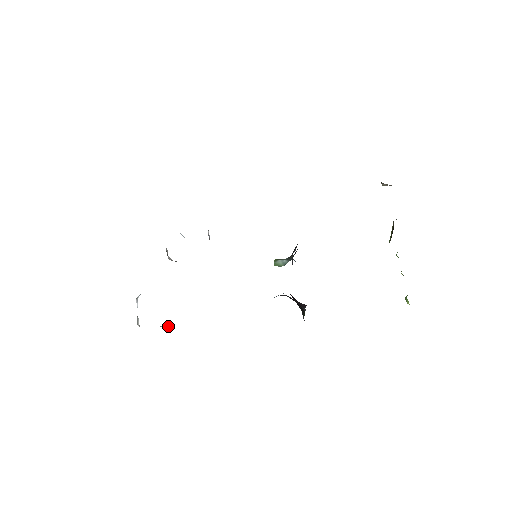
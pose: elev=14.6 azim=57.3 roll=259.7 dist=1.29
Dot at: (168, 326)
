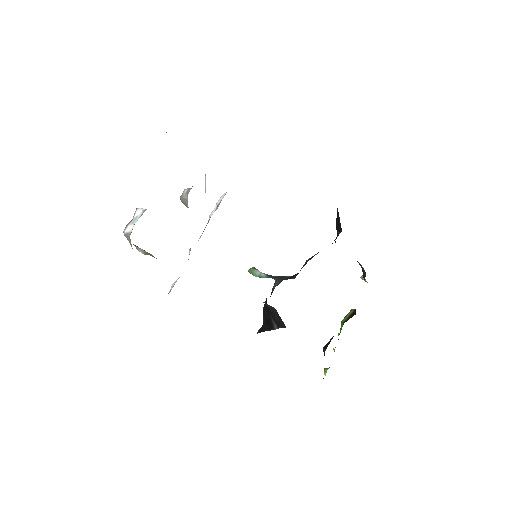
Dot at: (146, 252)
